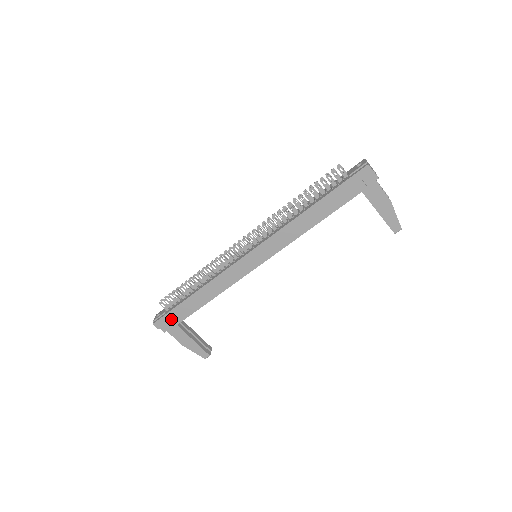
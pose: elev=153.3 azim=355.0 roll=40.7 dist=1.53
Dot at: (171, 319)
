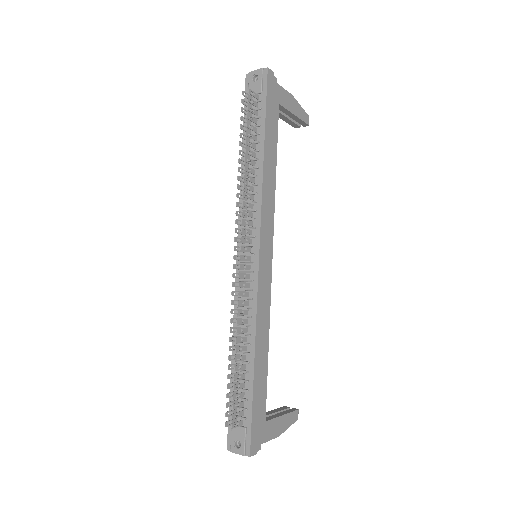
Dot at: (258, 423)
